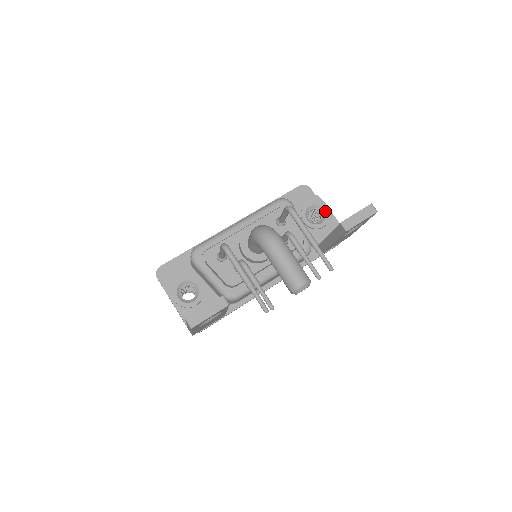
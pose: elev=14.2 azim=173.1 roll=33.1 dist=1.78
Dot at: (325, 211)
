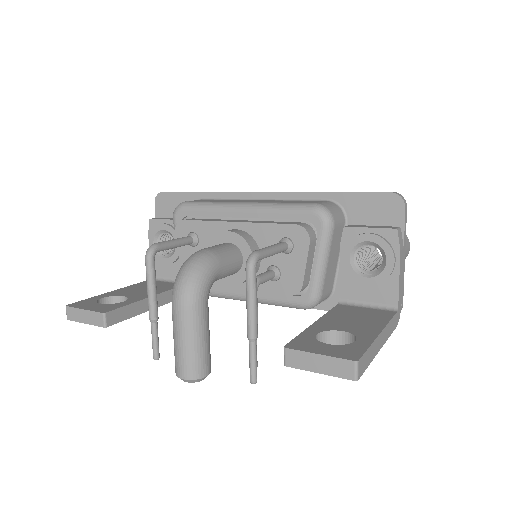
Dot at: (387, 264)
